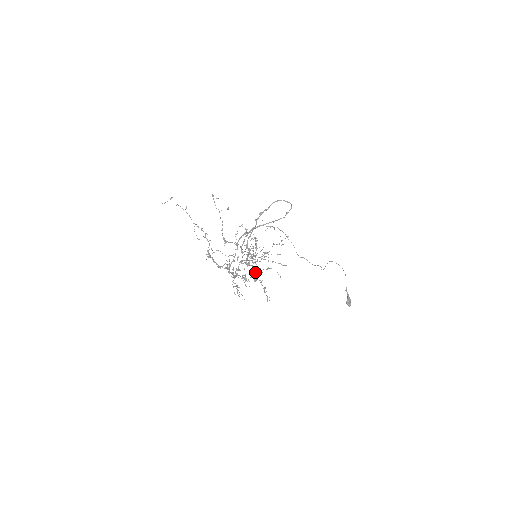
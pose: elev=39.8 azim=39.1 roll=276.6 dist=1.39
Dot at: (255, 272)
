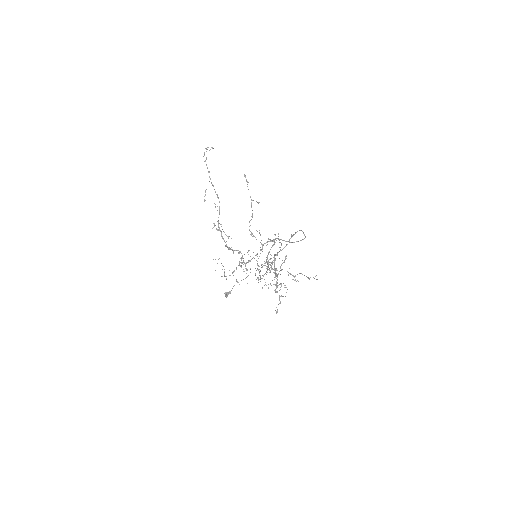
Dot at: occluded
